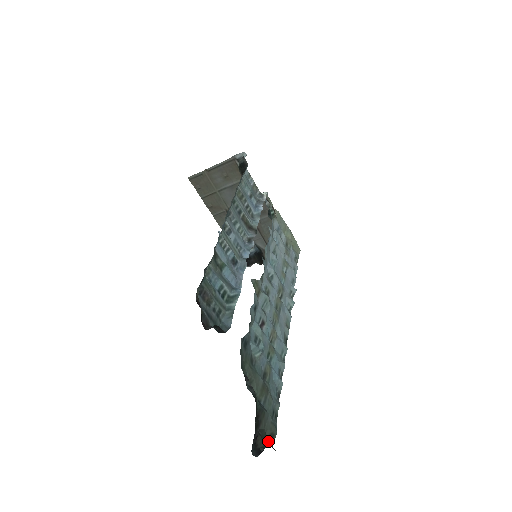
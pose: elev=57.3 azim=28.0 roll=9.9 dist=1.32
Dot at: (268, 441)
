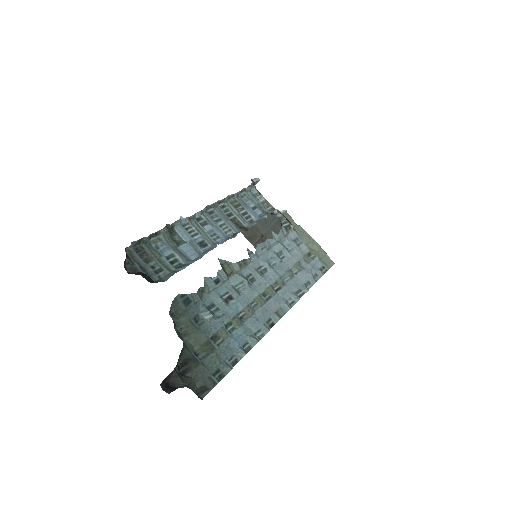
Dot at: (197, 391)
